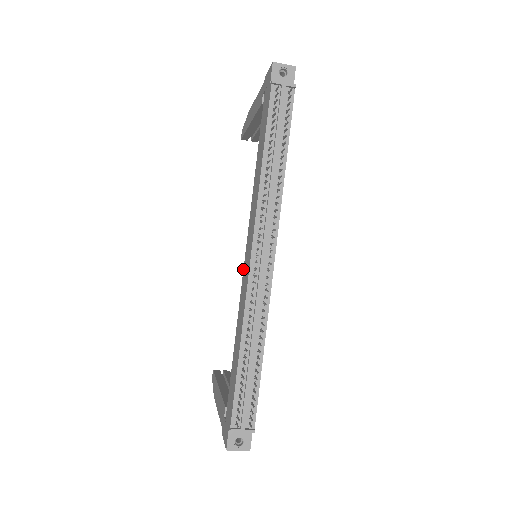
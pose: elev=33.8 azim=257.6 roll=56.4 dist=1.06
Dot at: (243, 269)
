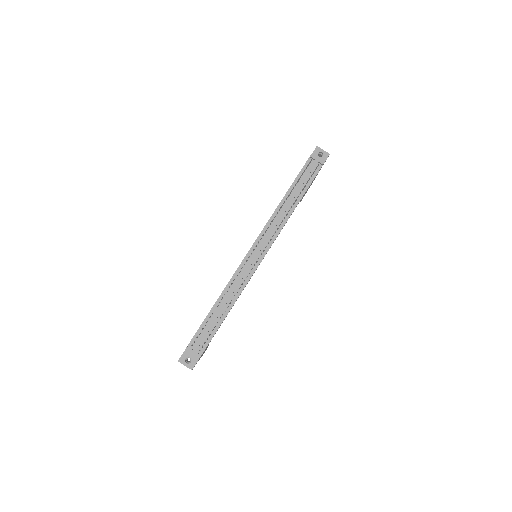
Dot at: occluded
